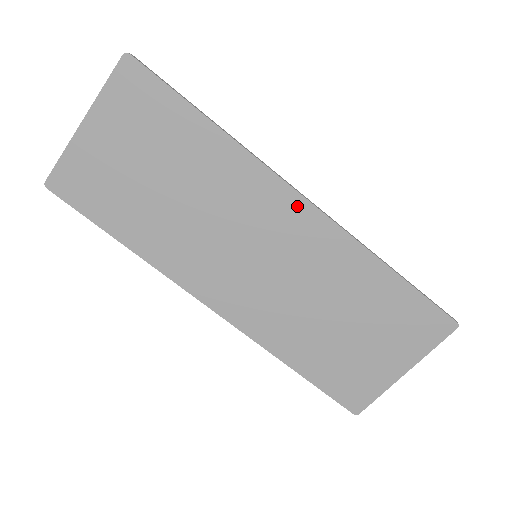
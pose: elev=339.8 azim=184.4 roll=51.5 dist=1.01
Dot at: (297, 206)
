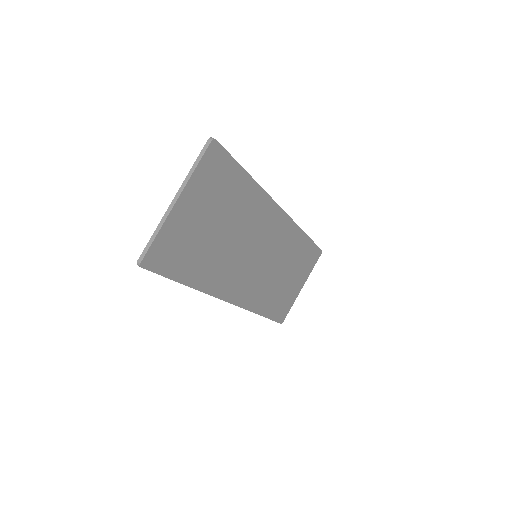
Dot at: (279, 216)
